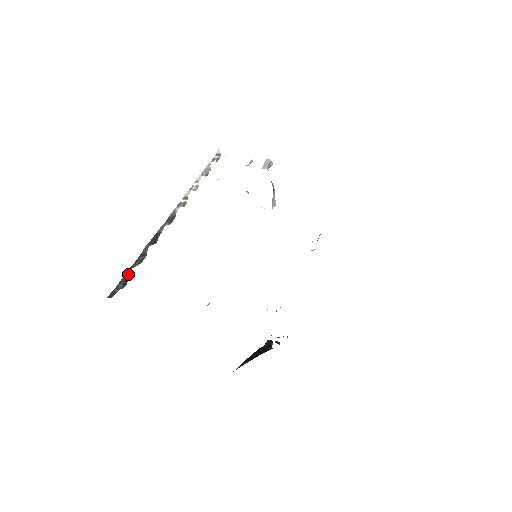
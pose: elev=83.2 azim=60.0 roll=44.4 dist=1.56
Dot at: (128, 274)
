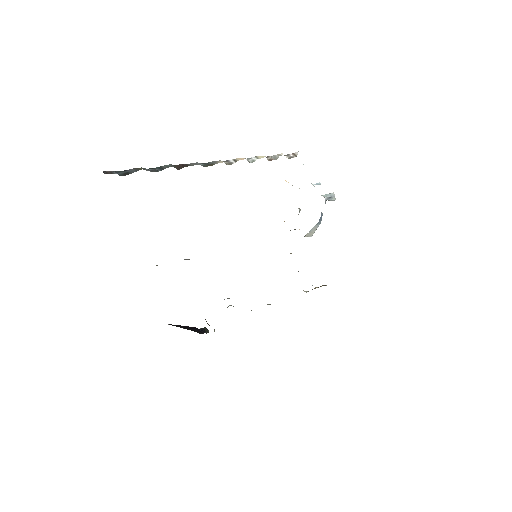
Dot at: (135, 170)
